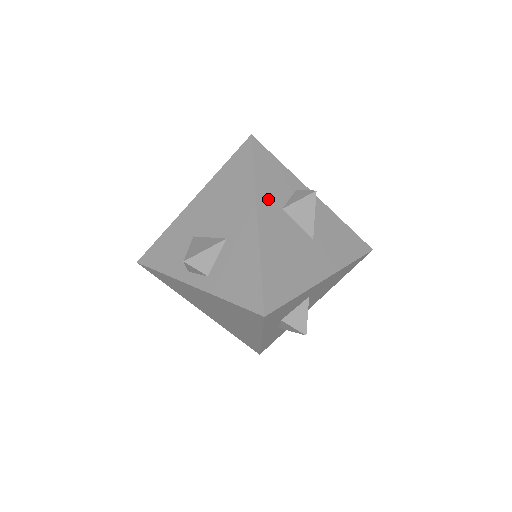
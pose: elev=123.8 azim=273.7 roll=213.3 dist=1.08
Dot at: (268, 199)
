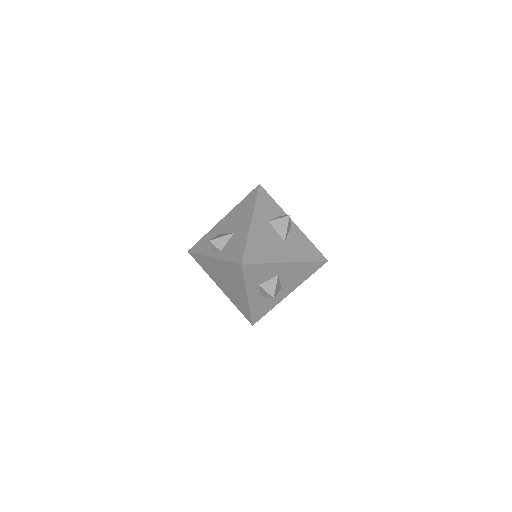
Dot at: (261, 215)
